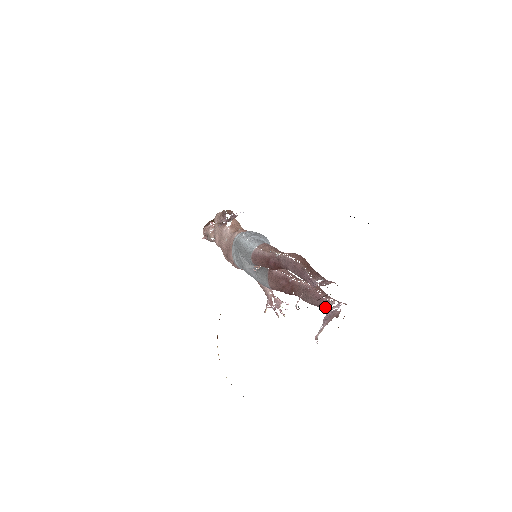
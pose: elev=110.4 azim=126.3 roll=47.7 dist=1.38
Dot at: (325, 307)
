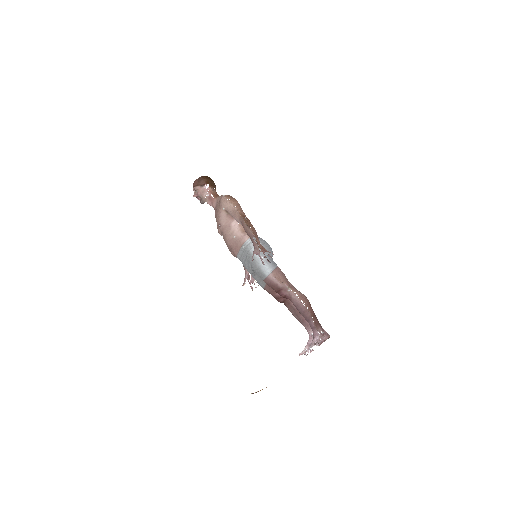
Dot at: (310, 333)
